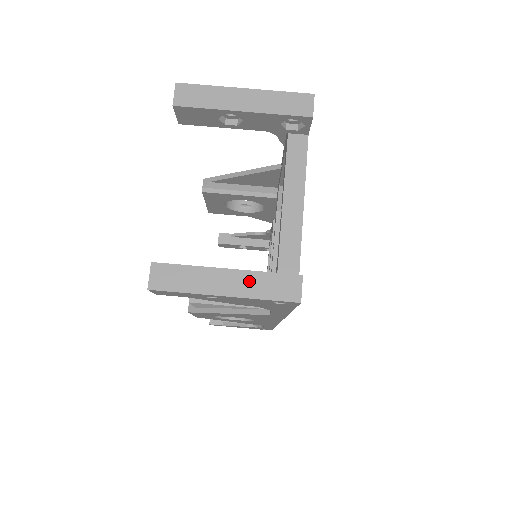
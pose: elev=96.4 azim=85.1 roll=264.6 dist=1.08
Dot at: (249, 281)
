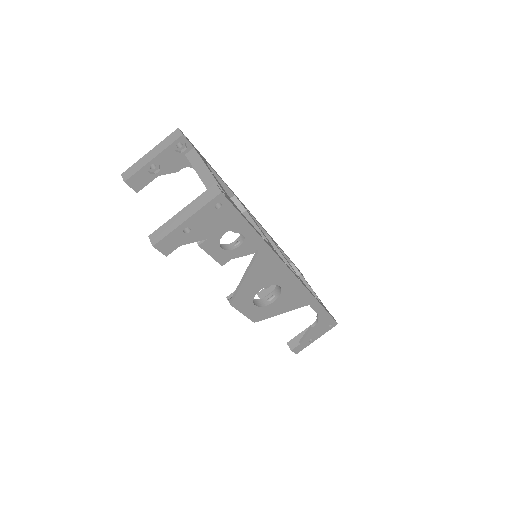
Dot at: (194, 205)
